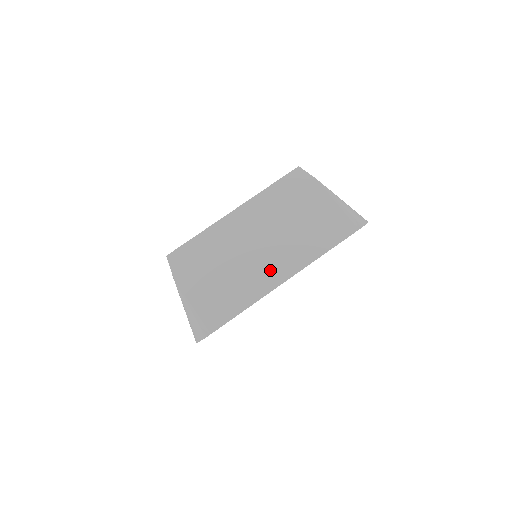
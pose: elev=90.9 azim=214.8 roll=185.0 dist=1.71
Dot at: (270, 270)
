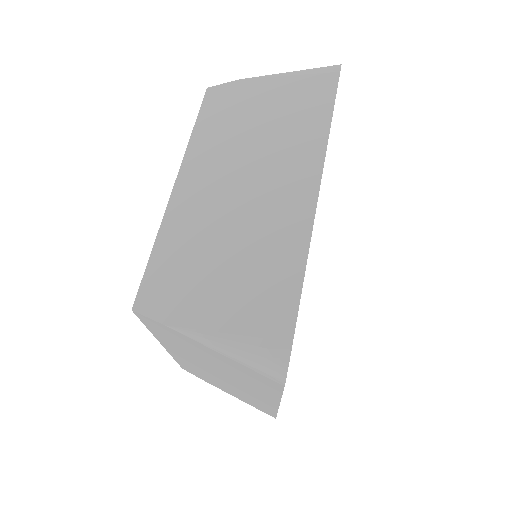
Dot at: (286, 196)
